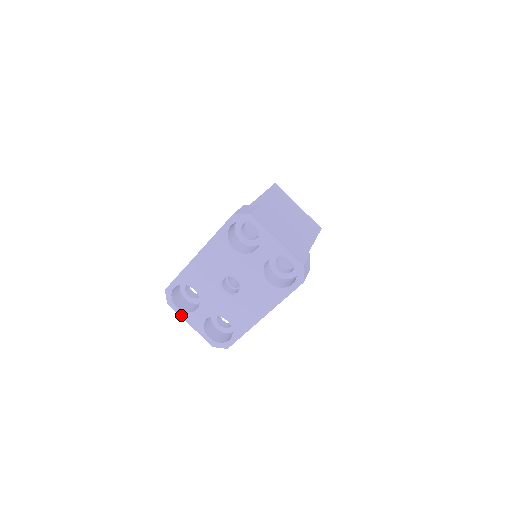
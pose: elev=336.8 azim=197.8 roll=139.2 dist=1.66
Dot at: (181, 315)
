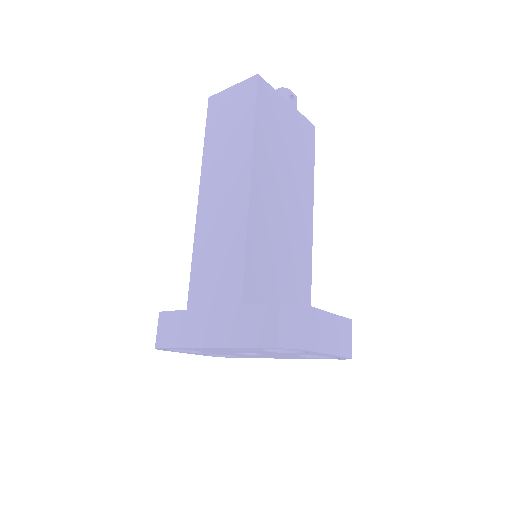
Dot at: occluded
